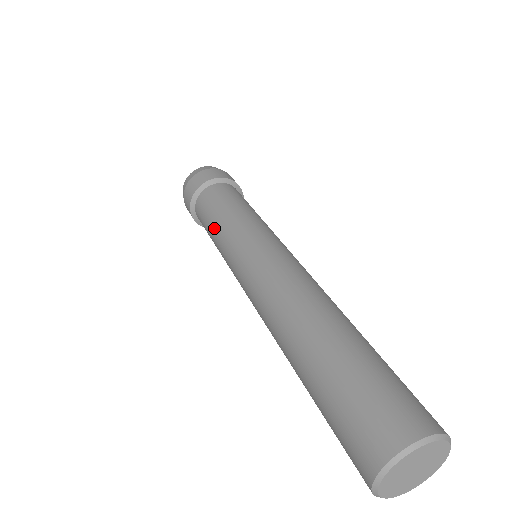
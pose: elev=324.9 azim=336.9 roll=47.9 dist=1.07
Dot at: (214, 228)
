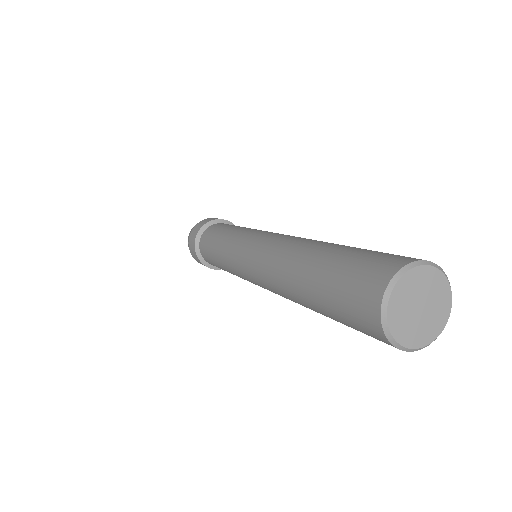
Dot at: (217, 245)
